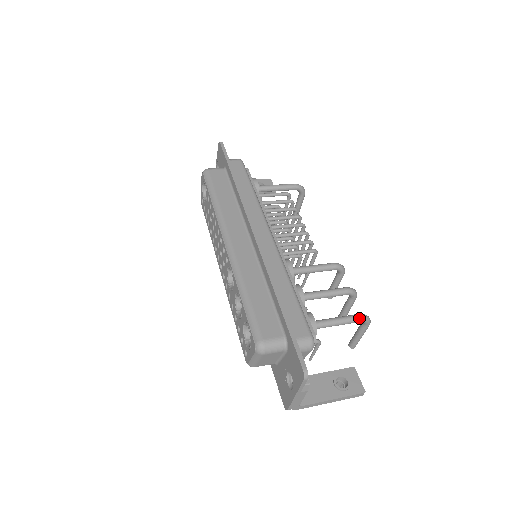
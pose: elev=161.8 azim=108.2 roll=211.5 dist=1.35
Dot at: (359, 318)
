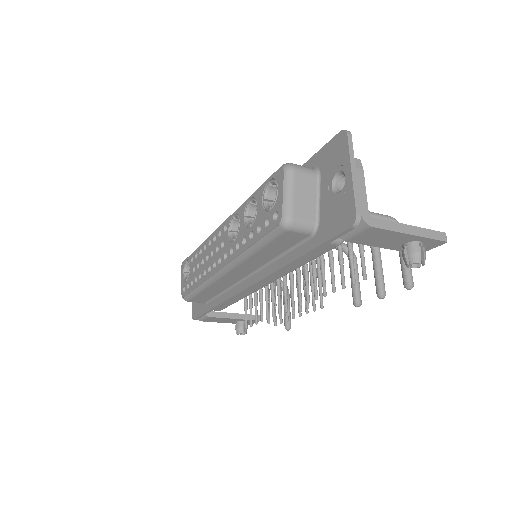
Dot at: (387, 215)
